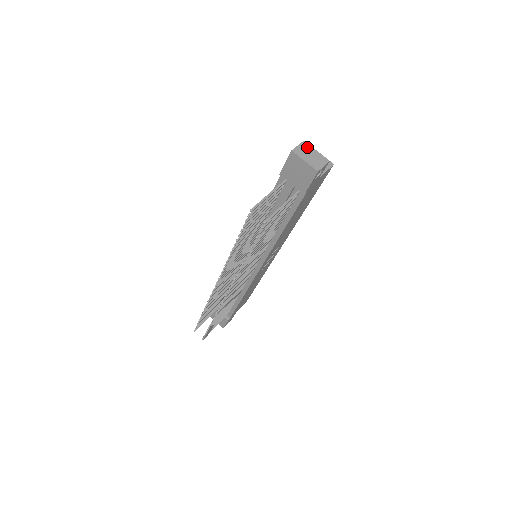
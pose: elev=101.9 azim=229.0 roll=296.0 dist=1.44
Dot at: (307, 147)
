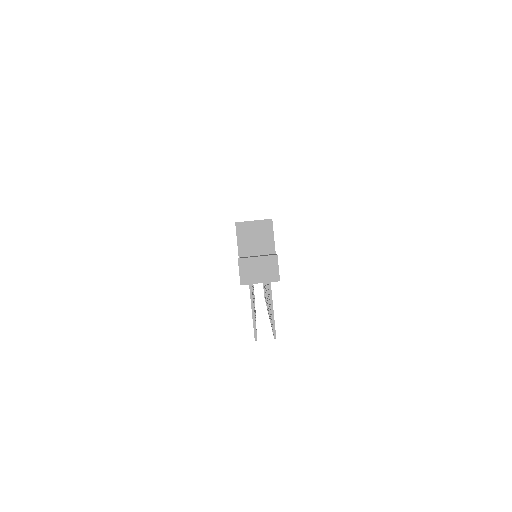
Dot at: (247, 263)
